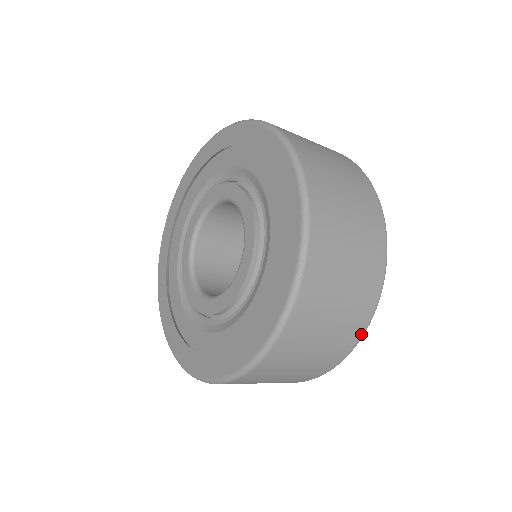
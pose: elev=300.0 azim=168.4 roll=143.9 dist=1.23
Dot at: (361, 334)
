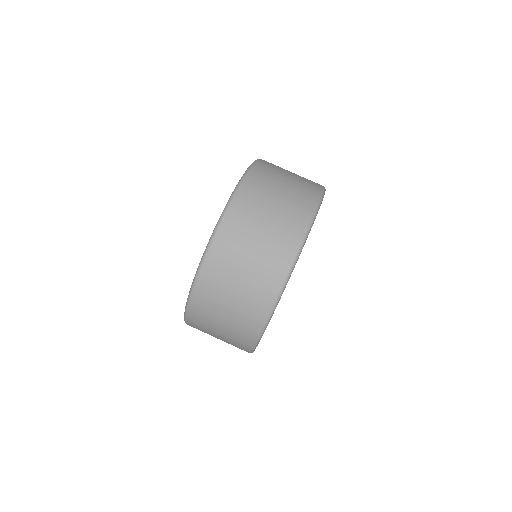
Dot at: (279, 288)
